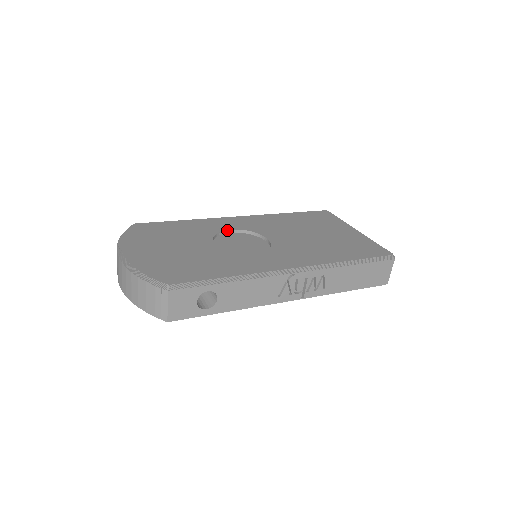
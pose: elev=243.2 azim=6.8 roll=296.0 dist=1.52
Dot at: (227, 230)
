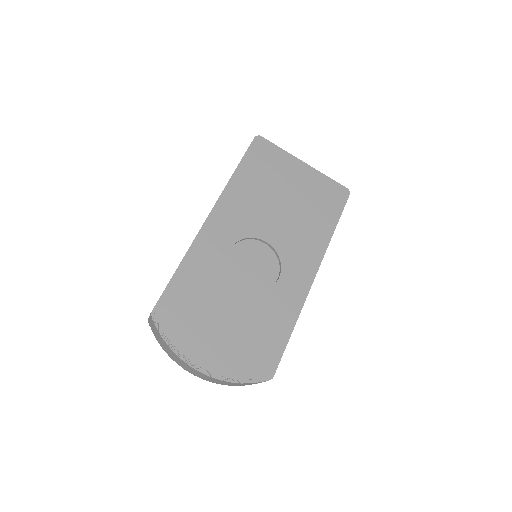
Dot at: (228, 253)
